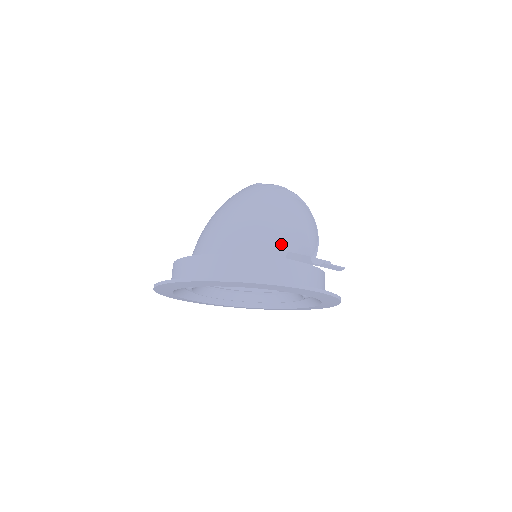
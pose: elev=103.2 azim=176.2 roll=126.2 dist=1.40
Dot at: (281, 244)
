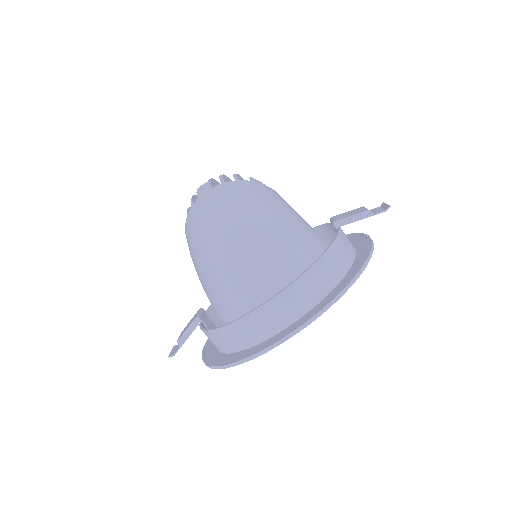
Dot at: (305, 222)
